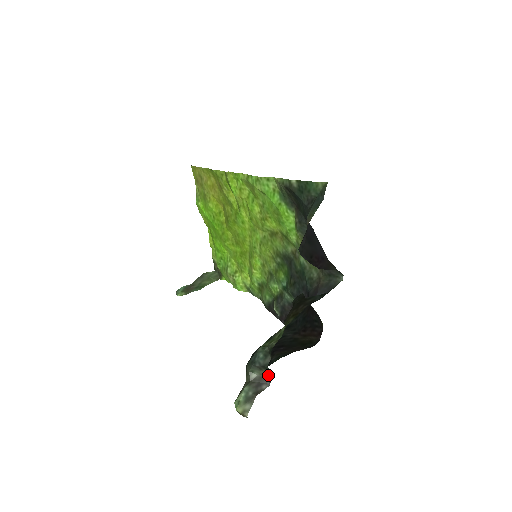
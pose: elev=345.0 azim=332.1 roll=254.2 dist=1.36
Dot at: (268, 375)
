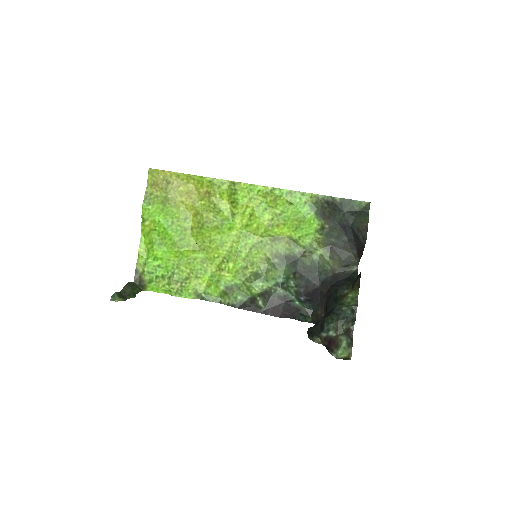
Dot at: (350, 328)
